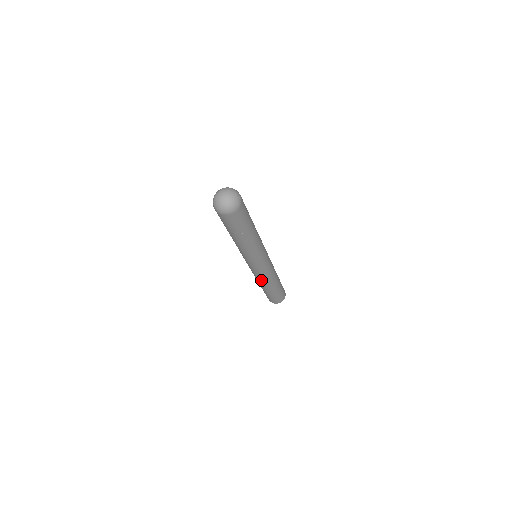
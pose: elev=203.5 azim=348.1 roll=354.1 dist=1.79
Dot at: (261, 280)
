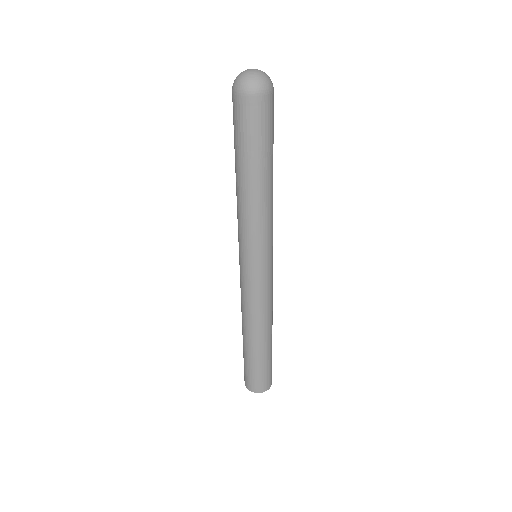
Dot at: (254, 312)
